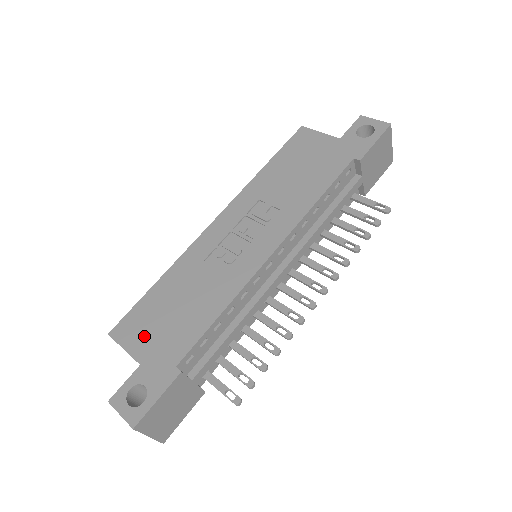
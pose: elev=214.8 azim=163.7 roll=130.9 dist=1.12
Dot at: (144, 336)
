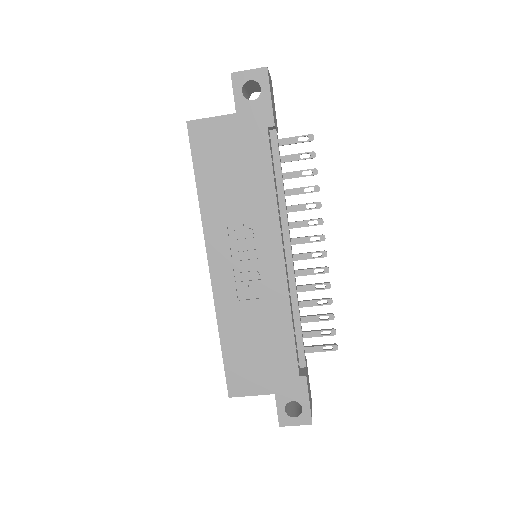
Dot at: (256, 378)
